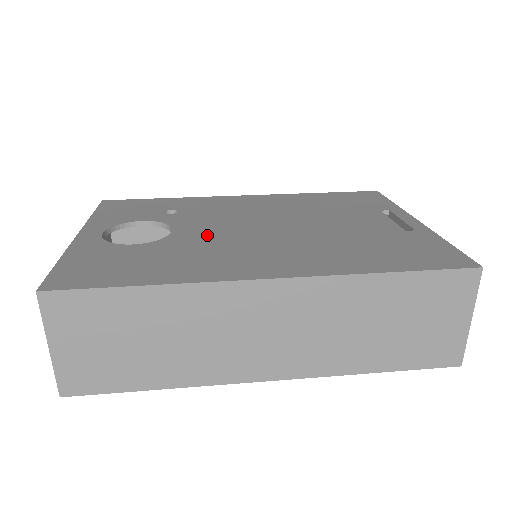
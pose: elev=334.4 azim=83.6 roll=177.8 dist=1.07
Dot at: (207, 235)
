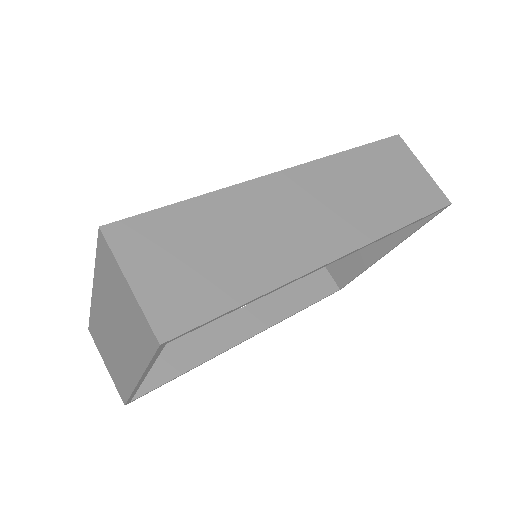
Dot at: occluded
